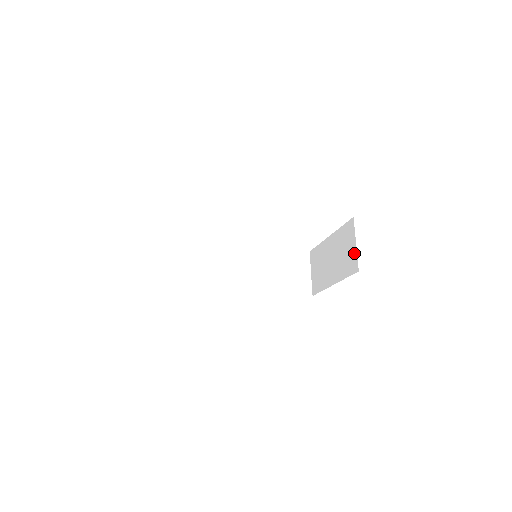
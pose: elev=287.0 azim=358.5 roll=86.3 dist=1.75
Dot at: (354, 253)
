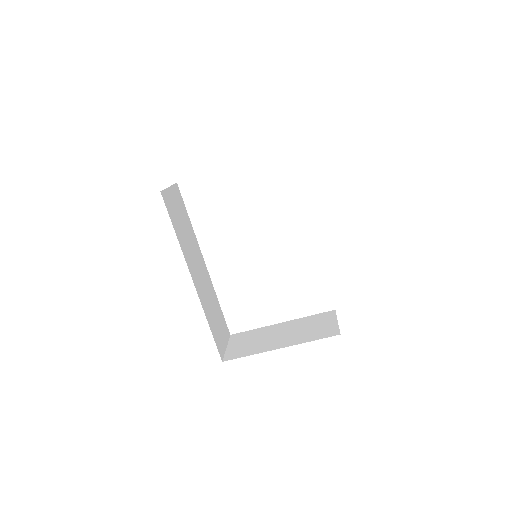
Dot at: (333, 326)
